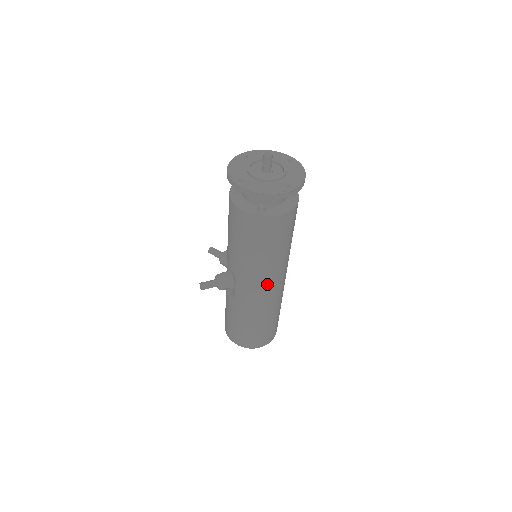
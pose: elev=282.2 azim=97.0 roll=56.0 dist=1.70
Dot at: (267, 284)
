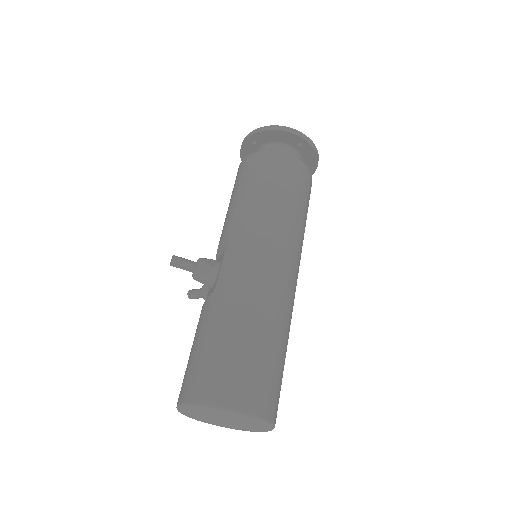
Dot at: (269, 248)
